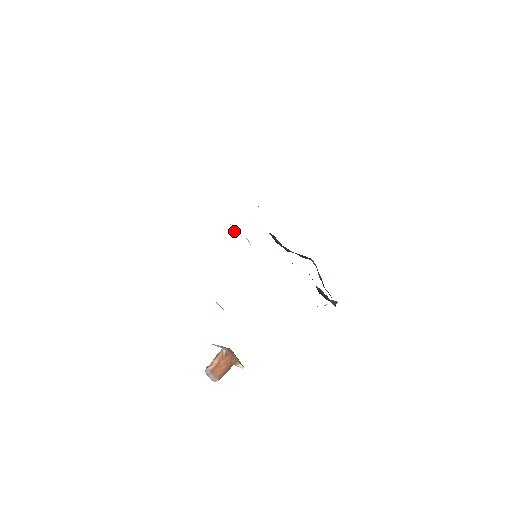
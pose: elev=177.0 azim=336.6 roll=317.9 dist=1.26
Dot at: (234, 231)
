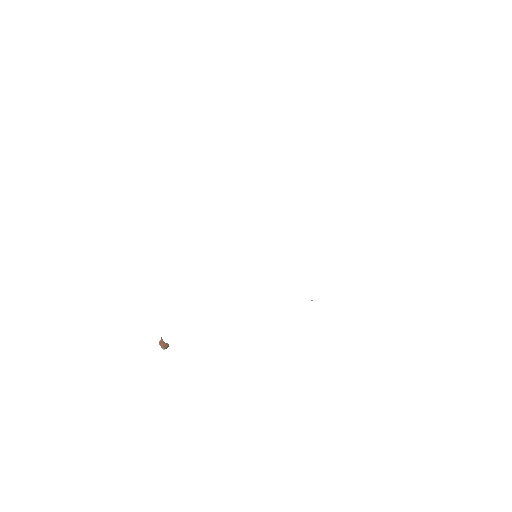
Dot at: occluded
